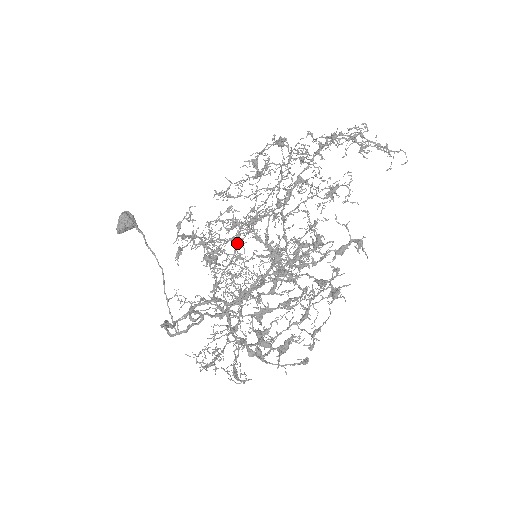
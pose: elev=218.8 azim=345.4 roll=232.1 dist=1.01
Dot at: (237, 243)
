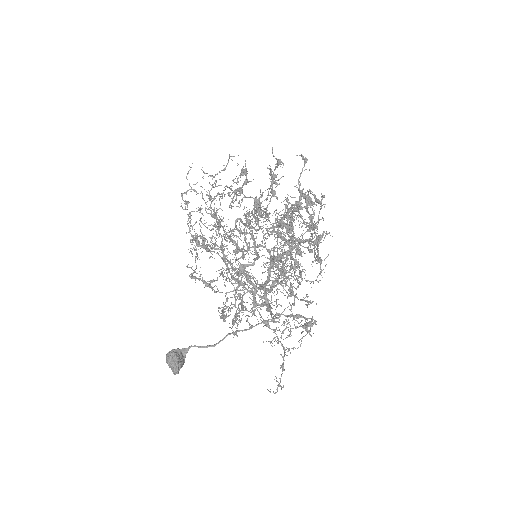
Dot at: (239, 266)
